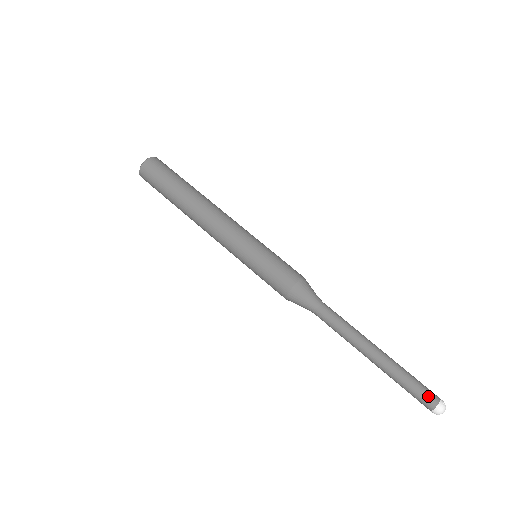
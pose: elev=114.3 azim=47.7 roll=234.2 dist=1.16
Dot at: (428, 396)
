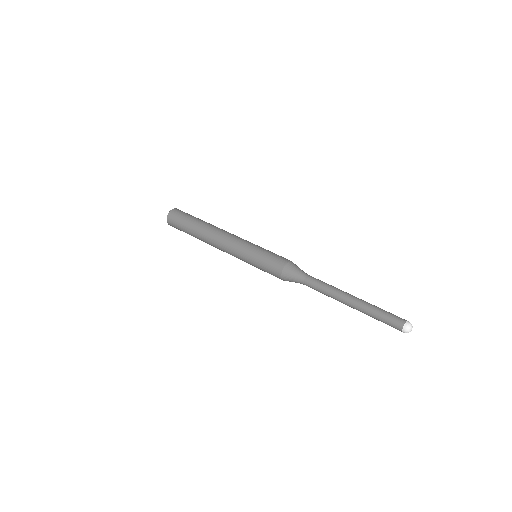
Dot at: (397, 318)
